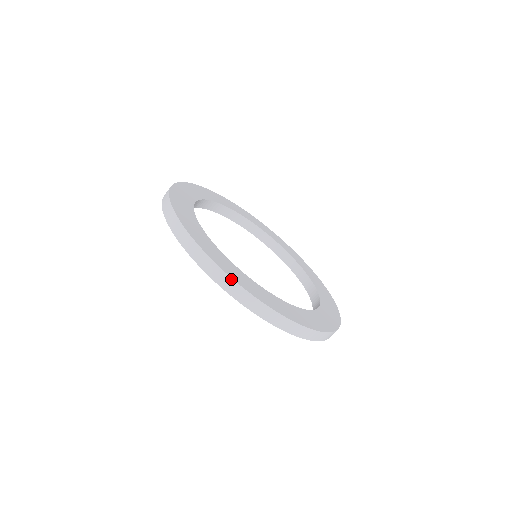
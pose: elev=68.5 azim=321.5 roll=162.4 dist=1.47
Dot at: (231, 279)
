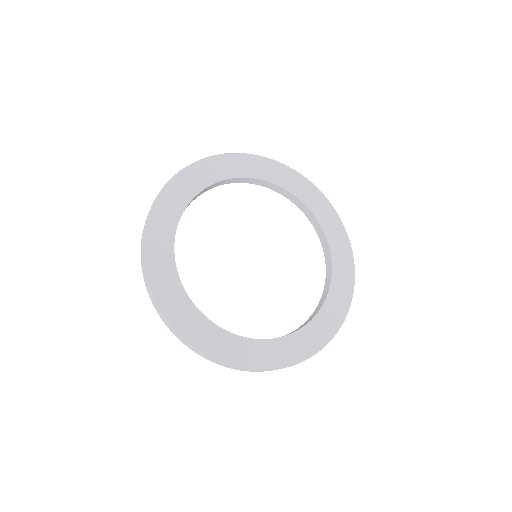
Dot at: occluded
